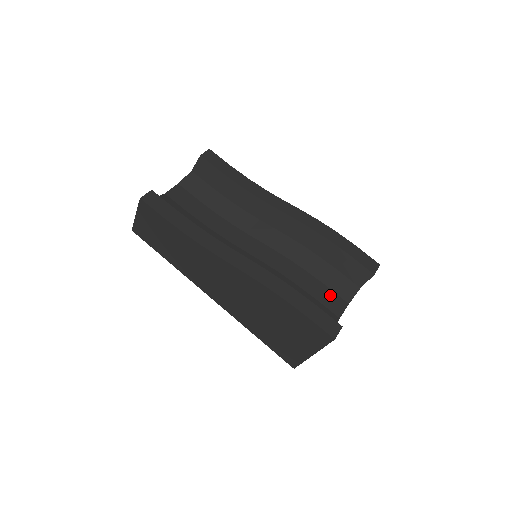
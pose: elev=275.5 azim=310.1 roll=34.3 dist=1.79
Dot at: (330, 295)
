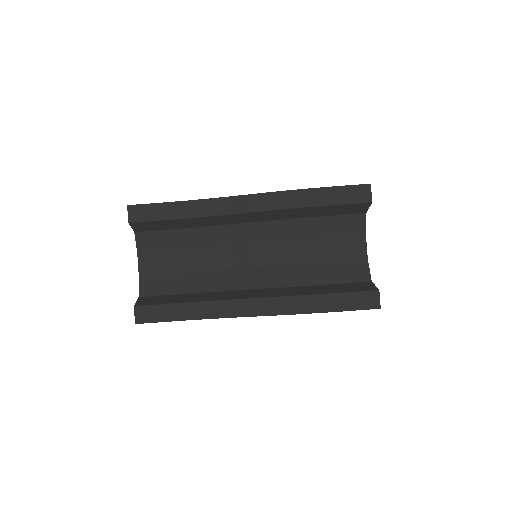
Dot at: (345, 244)
